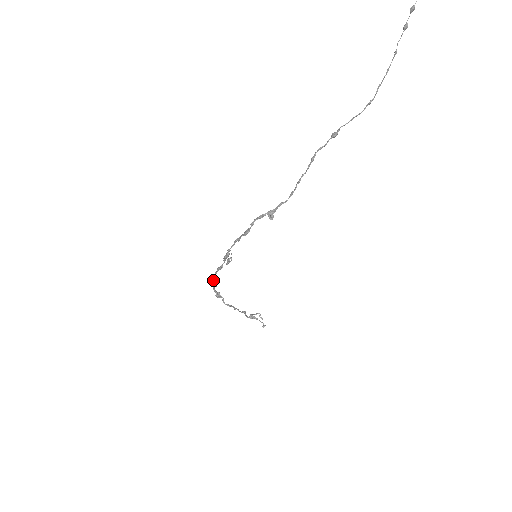
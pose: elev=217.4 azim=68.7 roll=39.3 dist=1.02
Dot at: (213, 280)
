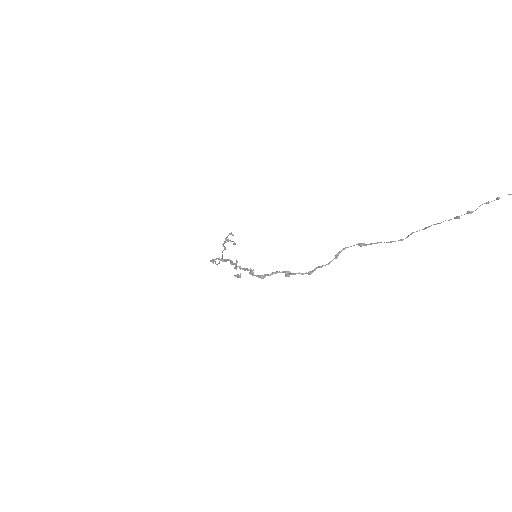
Dot at: (213, 260)
